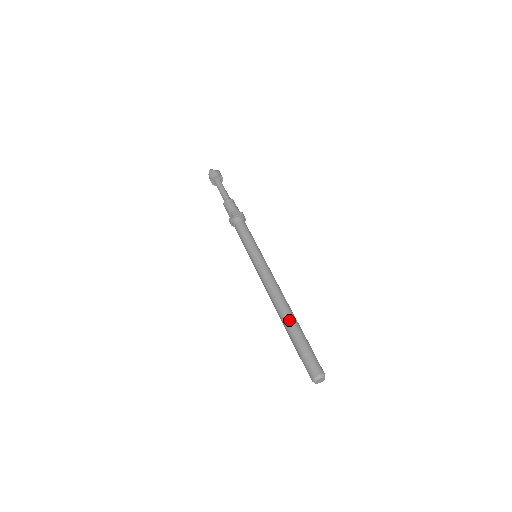
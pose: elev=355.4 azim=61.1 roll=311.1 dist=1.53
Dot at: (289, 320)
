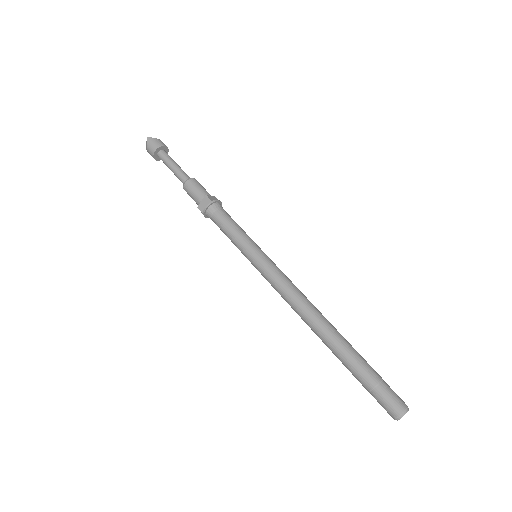
Dot at: (340, 339)
